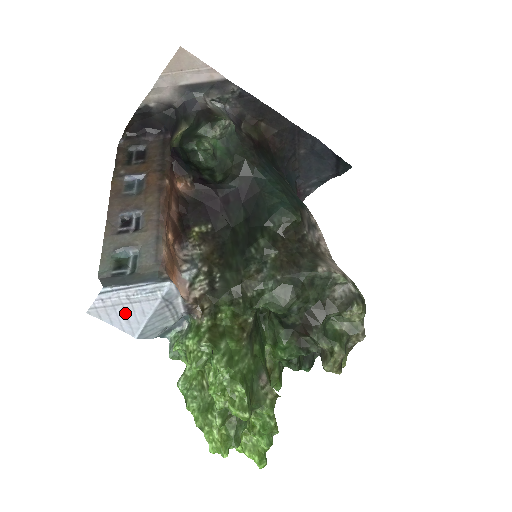
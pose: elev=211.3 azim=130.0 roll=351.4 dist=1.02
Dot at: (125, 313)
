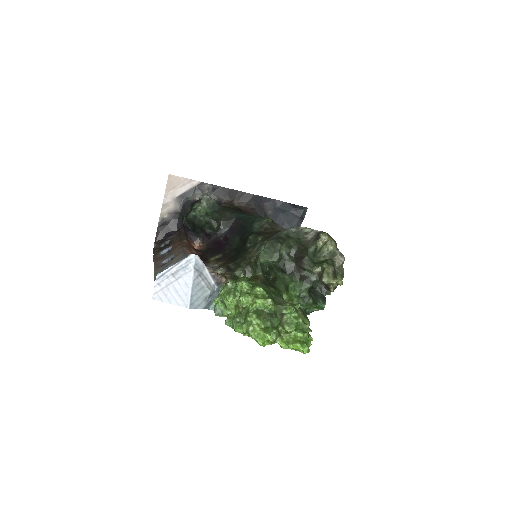
Dot at: (176, 290)
